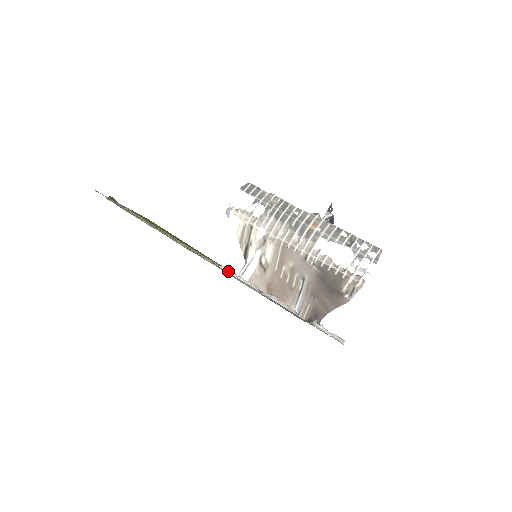
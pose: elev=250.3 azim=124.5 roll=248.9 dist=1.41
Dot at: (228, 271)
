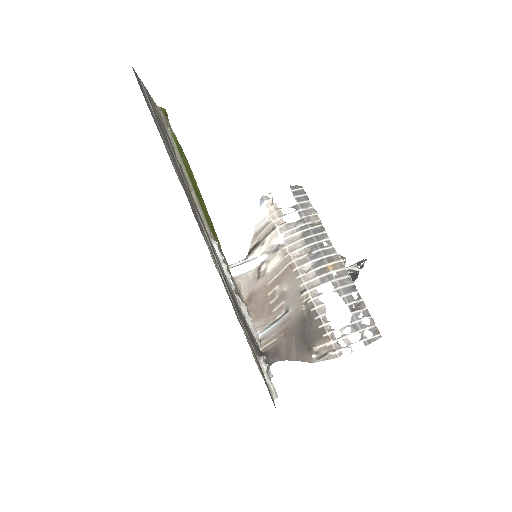
Dot at: (218, 250)
